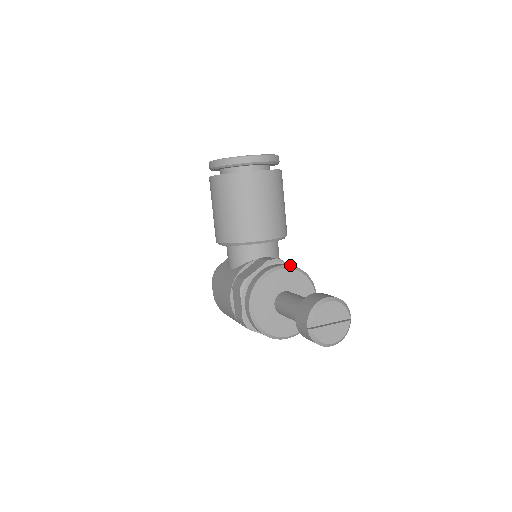
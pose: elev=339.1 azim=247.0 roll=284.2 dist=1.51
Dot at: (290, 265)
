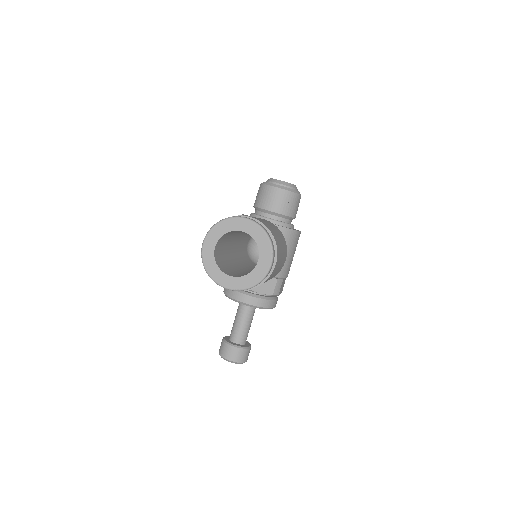
Dot at: (251, 305)
